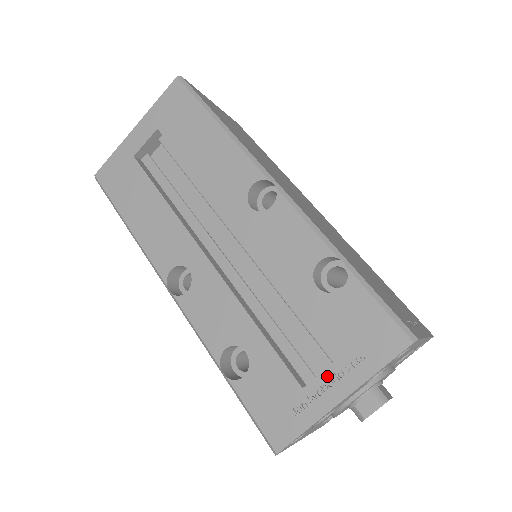
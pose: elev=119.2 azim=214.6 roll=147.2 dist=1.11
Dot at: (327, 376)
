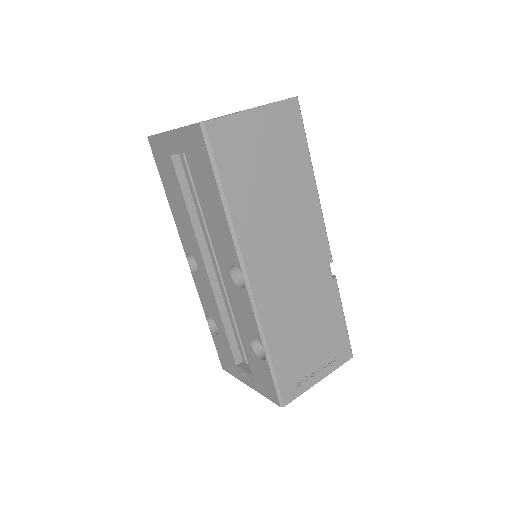
Dot at: (246, 374)
